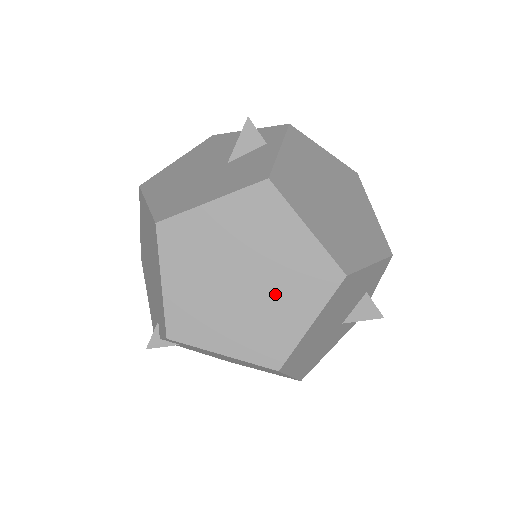
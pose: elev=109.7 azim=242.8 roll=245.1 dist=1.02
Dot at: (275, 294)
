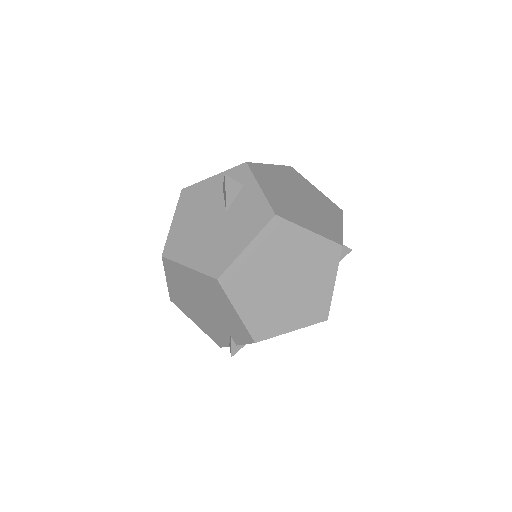
Dot at: (308, 279)
